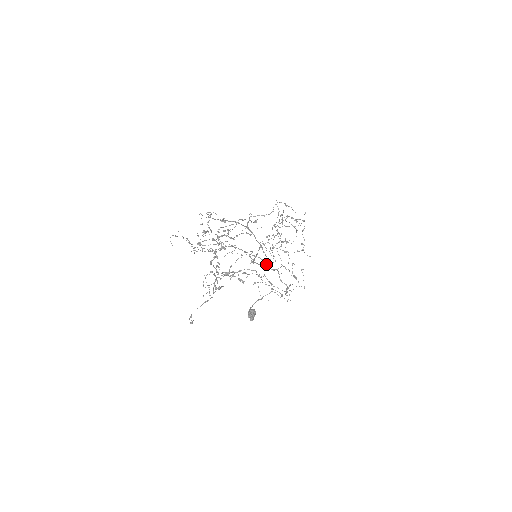
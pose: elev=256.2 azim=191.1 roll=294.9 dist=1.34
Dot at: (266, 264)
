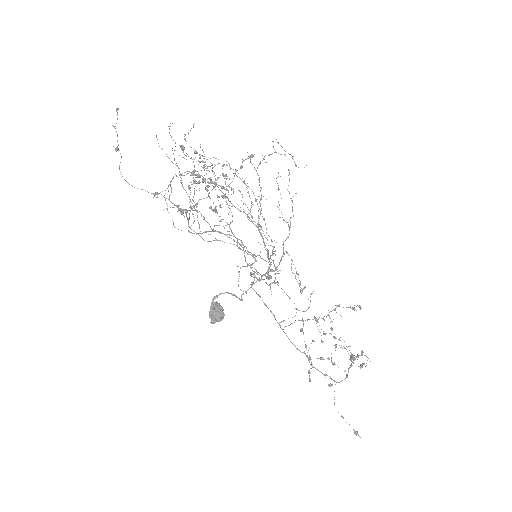
Dot at: (267, 276)
